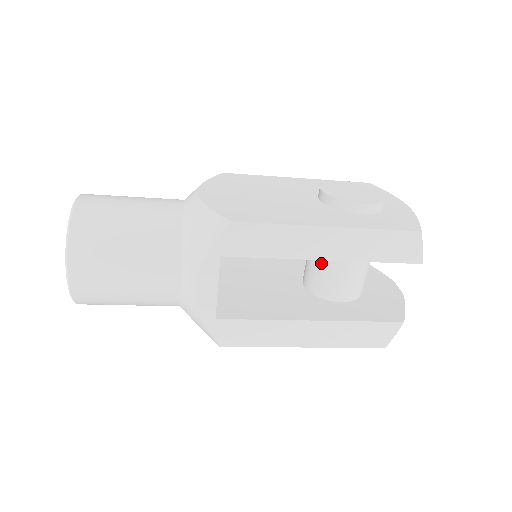
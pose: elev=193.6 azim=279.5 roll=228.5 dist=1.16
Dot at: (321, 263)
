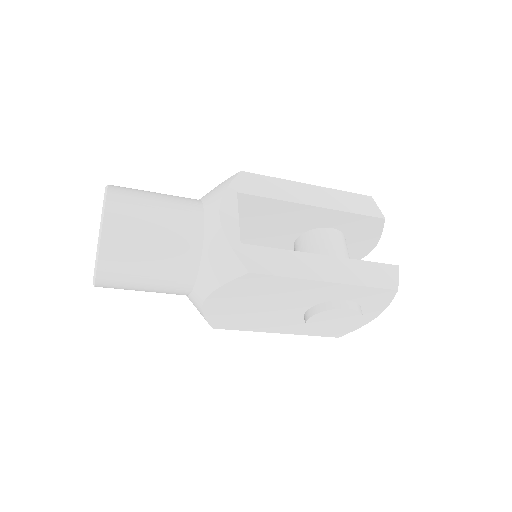
Dot at: (312, 249)
